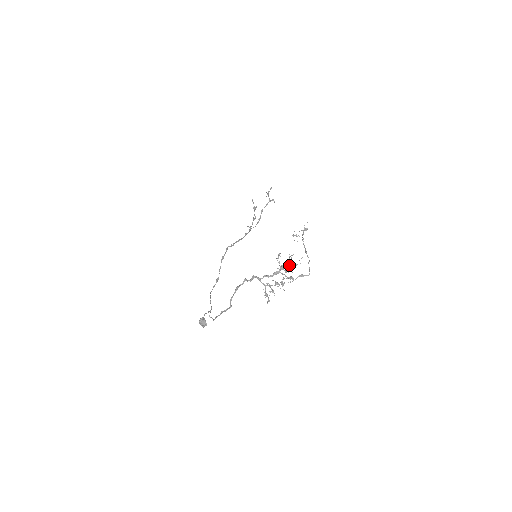
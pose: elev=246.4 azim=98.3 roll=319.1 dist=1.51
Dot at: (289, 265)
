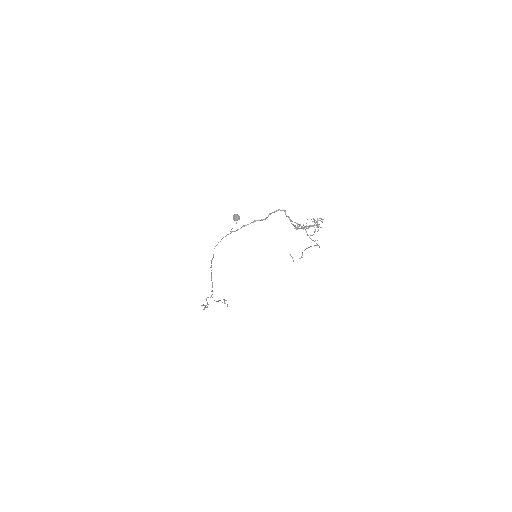
Dot at: occluded
